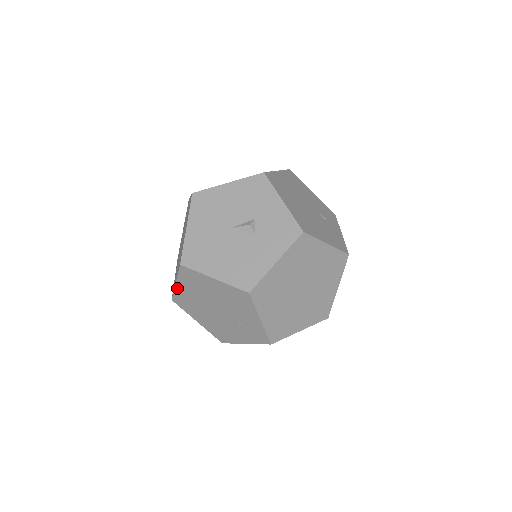
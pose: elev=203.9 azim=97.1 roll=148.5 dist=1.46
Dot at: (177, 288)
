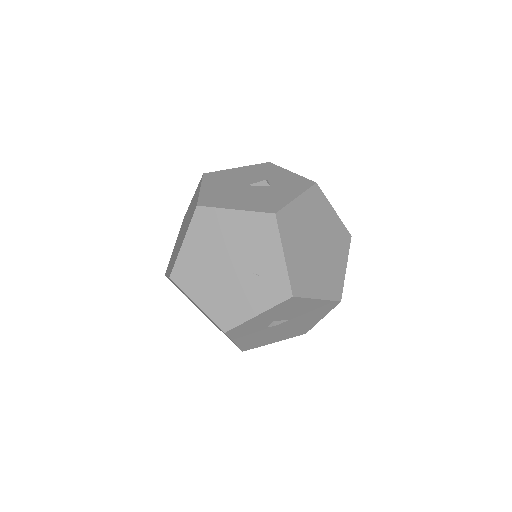
Dot at: (183, 250)
